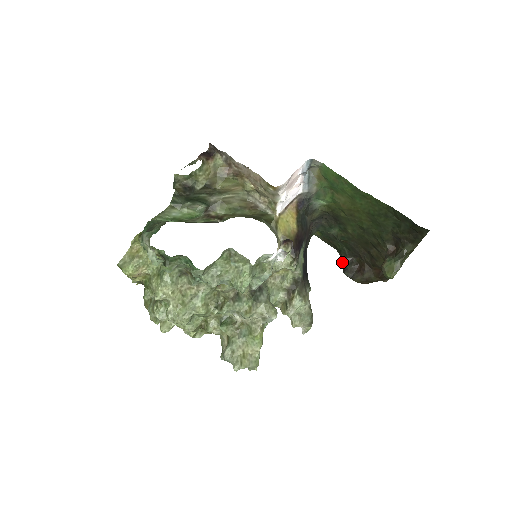
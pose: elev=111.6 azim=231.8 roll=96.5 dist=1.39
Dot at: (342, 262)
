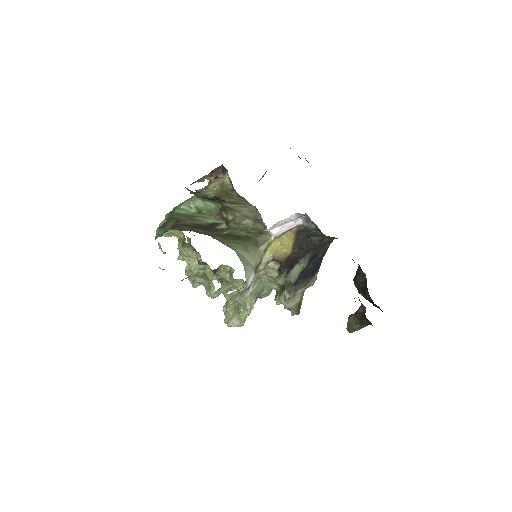
Dot at: (357, 271)
